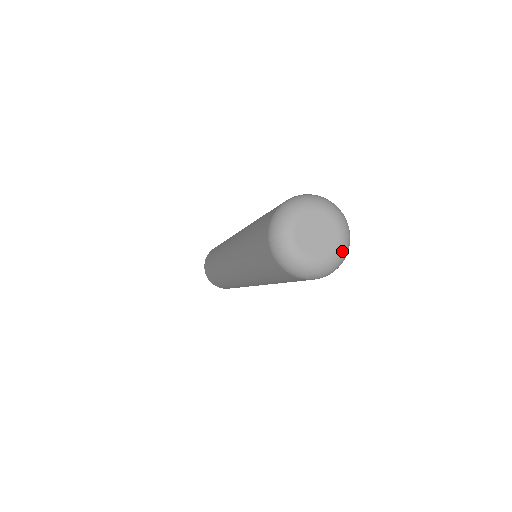
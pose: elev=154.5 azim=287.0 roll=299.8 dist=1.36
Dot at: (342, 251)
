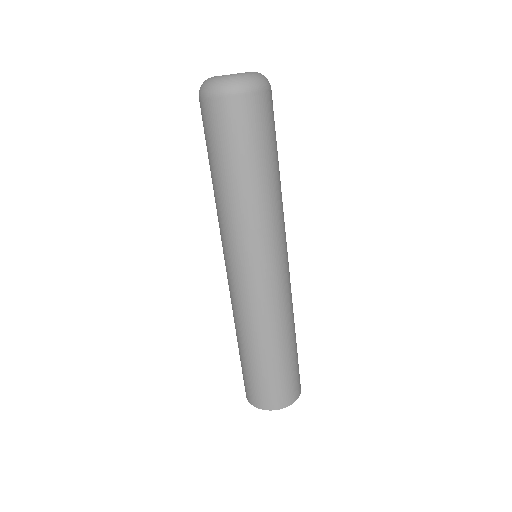
Dot at: (241, 76)
